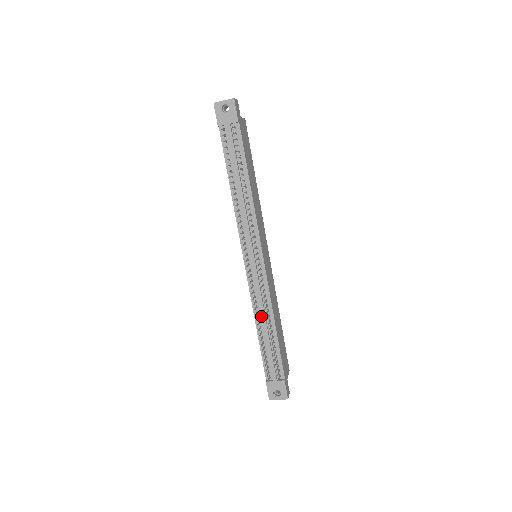
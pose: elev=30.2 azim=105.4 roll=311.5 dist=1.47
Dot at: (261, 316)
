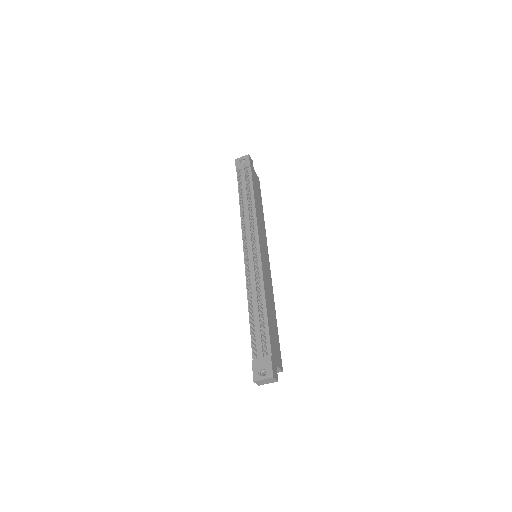
Dot at: (253, 294)
